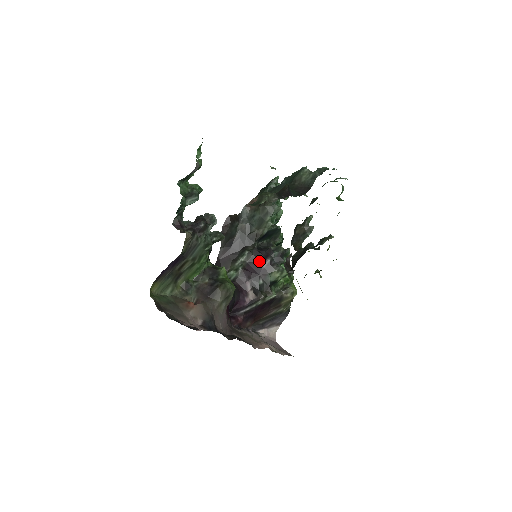
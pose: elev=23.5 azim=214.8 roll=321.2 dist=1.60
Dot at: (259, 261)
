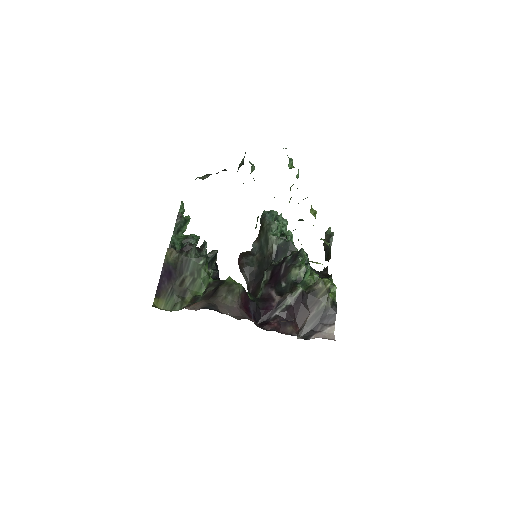
Dot at: (277, 271)
